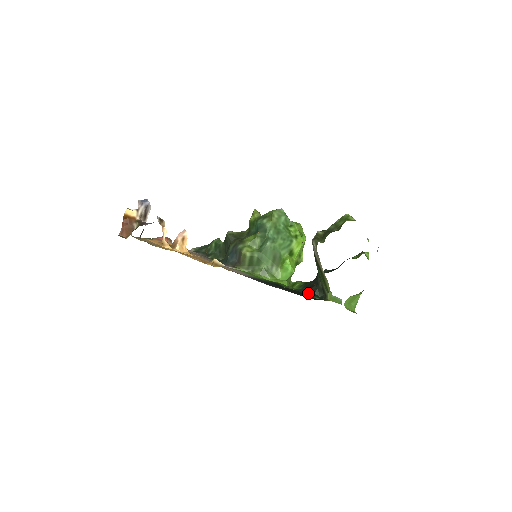
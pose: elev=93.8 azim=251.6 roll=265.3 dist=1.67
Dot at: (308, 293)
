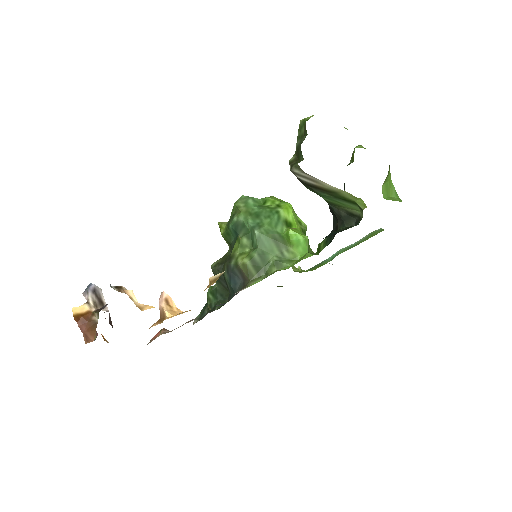
Dot at: (338, 231)
